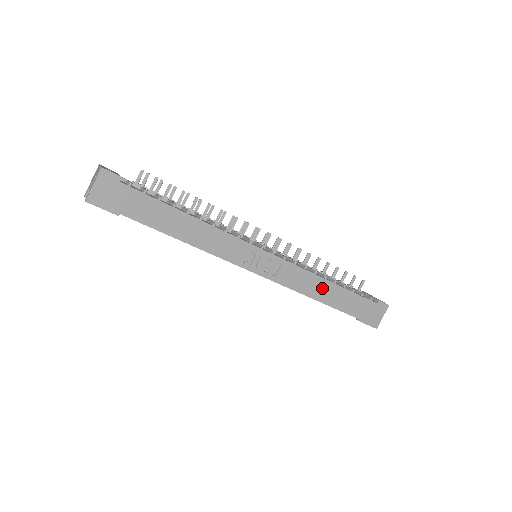
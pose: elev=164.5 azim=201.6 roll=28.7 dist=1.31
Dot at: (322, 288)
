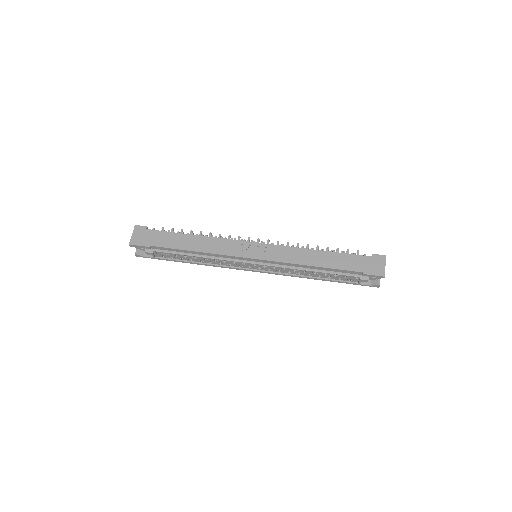
Dot at: (313, 256)
